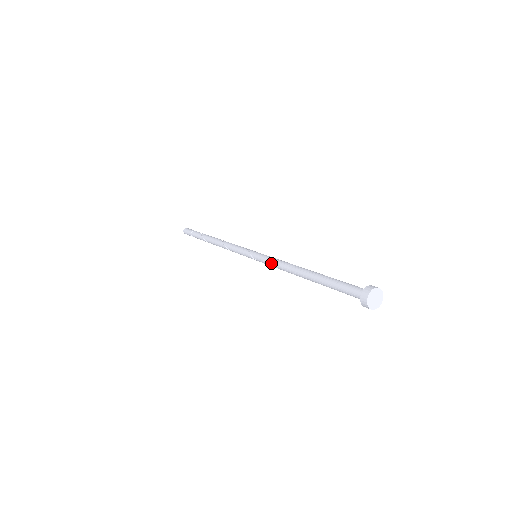
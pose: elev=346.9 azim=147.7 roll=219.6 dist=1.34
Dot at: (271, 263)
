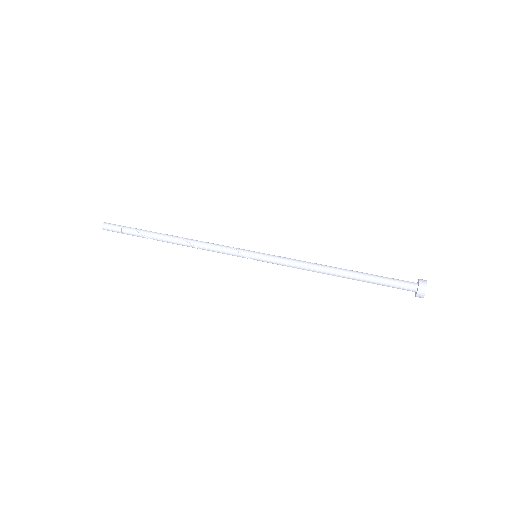
Dot at: occluded
